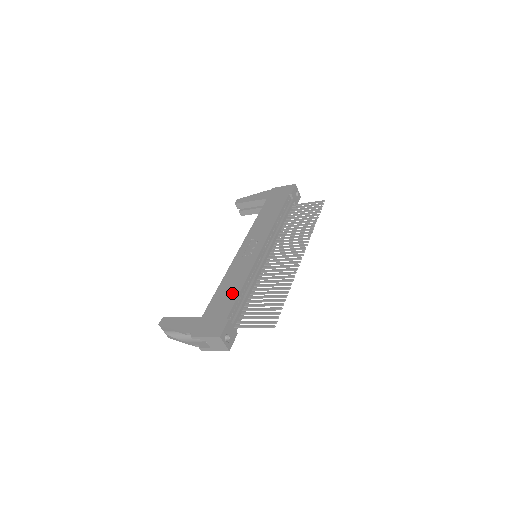
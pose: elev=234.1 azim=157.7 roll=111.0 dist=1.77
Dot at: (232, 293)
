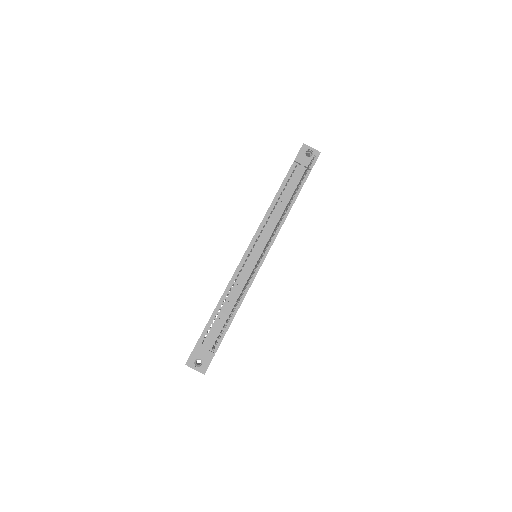
Dot at: occluded
